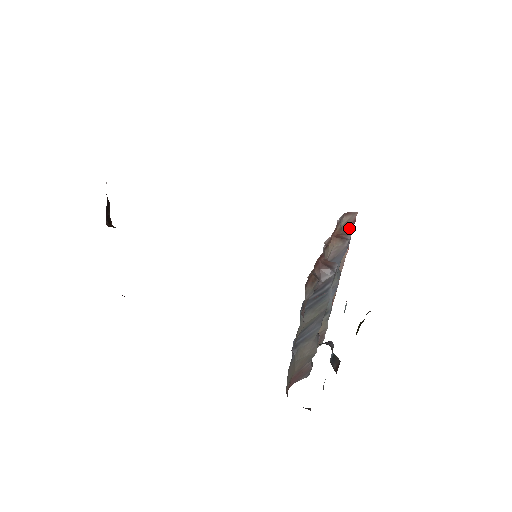
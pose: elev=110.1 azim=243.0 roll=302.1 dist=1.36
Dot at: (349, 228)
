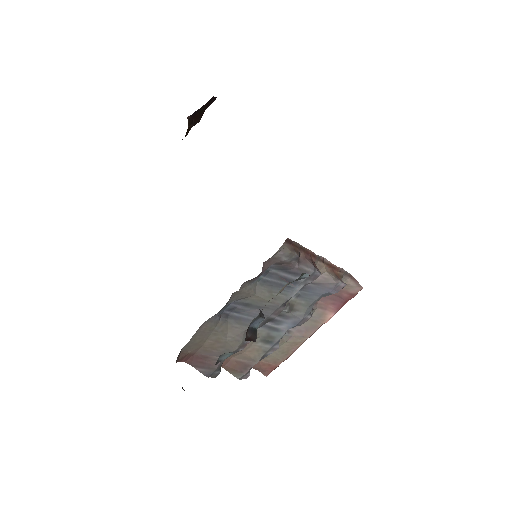
Dot at: (345, 297)
